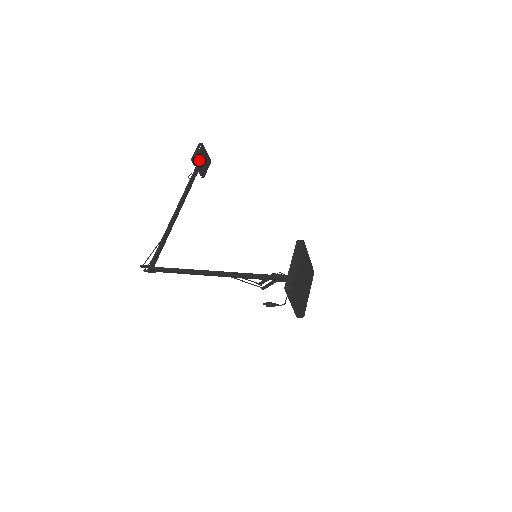
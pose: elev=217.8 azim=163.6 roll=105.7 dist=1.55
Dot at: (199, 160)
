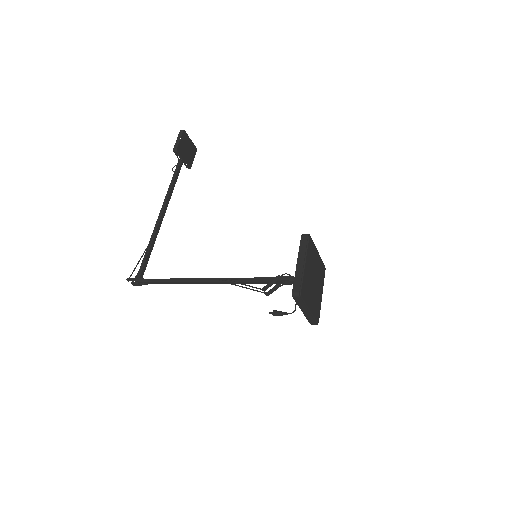
Dot at: (182, 150)
